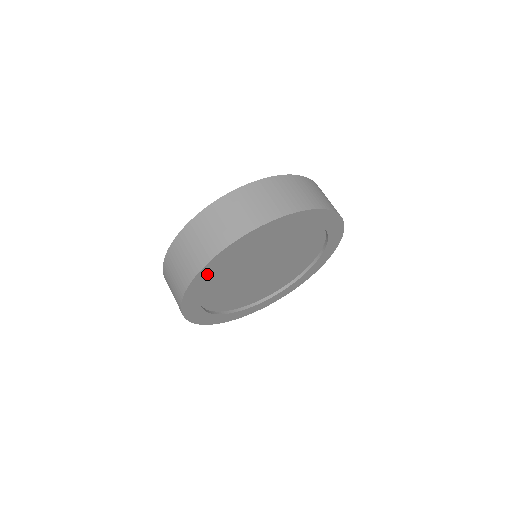
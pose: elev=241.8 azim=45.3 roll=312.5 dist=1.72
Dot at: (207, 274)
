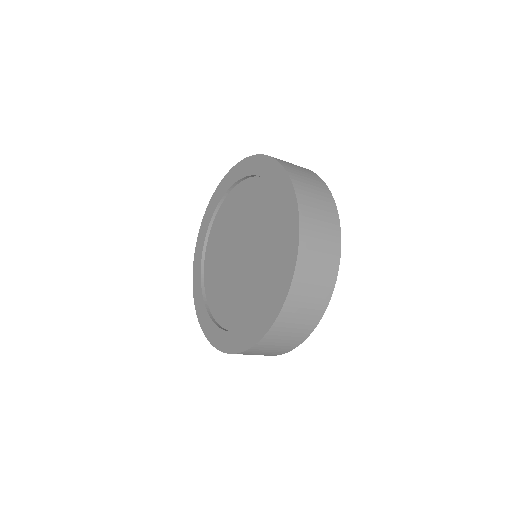
Dot at: occluded
